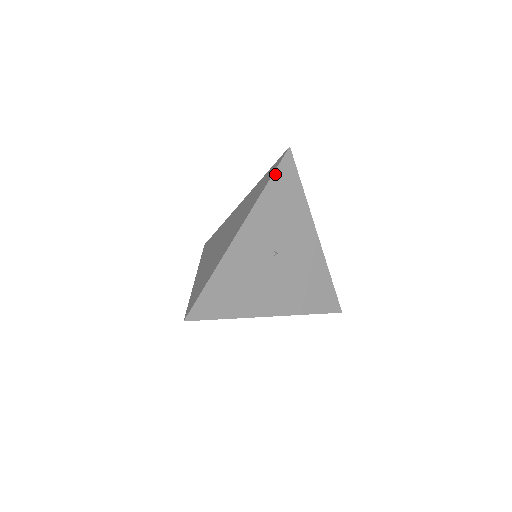
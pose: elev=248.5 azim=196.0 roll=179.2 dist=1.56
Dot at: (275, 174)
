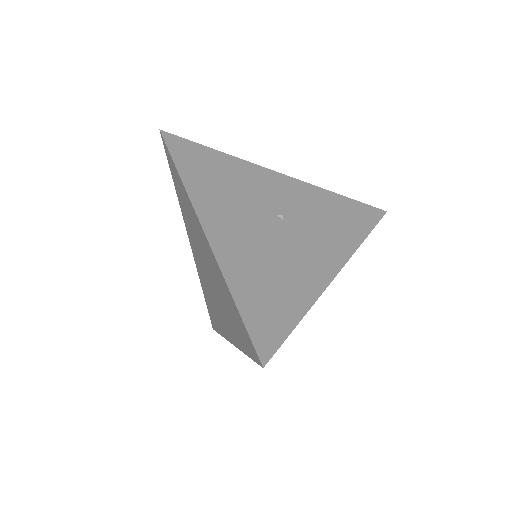
Dot at: (353, 201)
